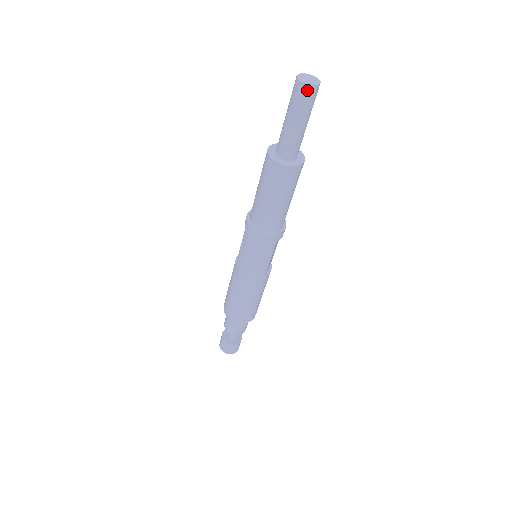
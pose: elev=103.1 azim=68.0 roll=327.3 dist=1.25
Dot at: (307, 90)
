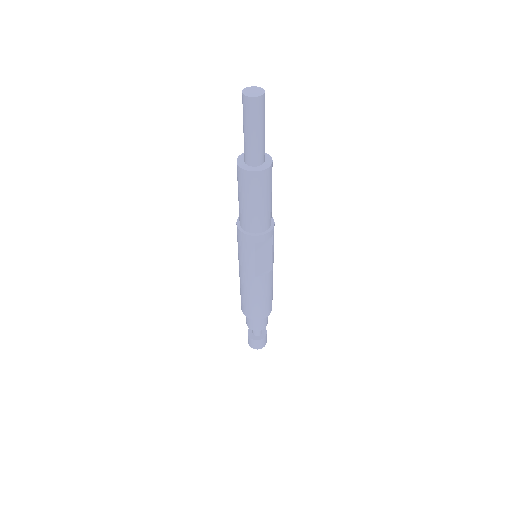
Dot at: (246, 100)
